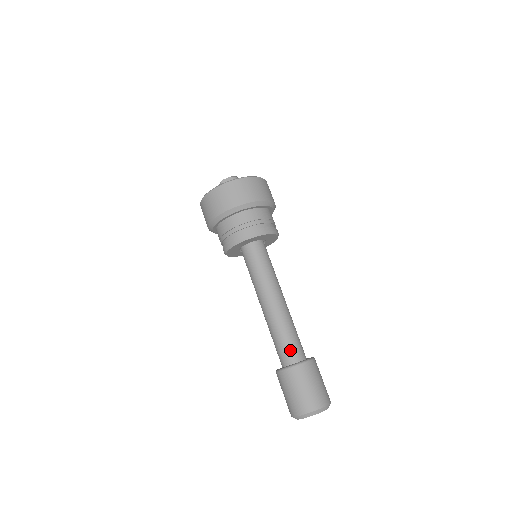
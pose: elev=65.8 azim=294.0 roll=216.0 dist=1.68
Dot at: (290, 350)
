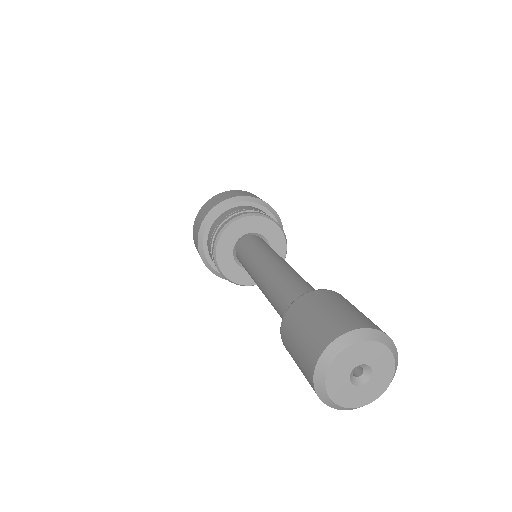
Dot at: (287, 305)
